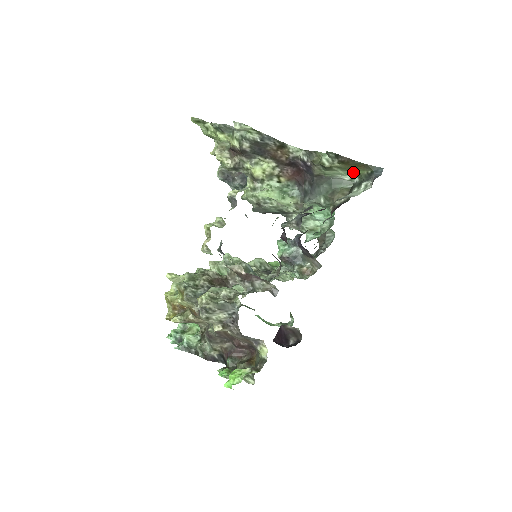
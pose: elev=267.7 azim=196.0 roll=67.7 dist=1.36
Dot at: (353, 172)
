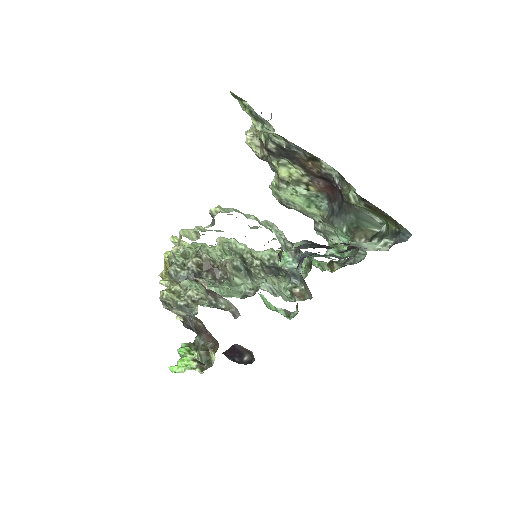
Dot at: (383, 219)
